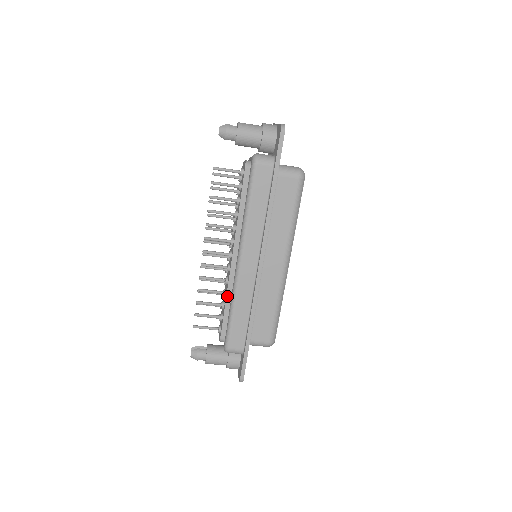
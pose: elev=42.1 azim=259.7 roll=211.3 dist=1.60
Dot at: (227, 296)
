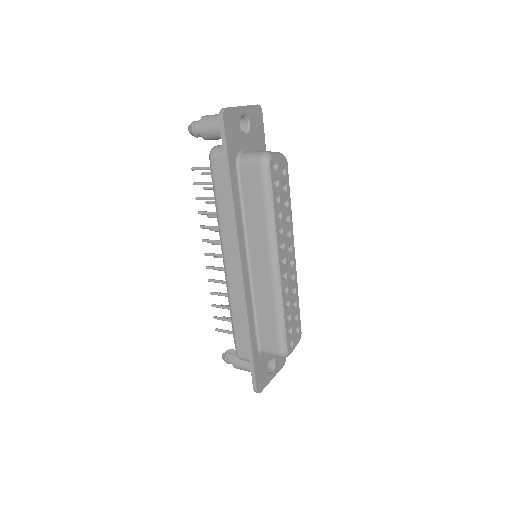
Dot at: occluded
